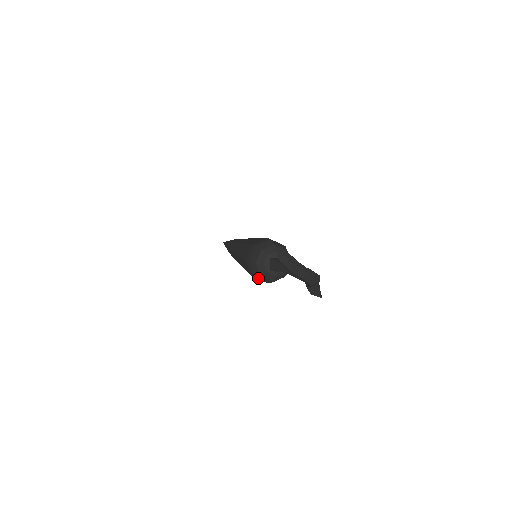
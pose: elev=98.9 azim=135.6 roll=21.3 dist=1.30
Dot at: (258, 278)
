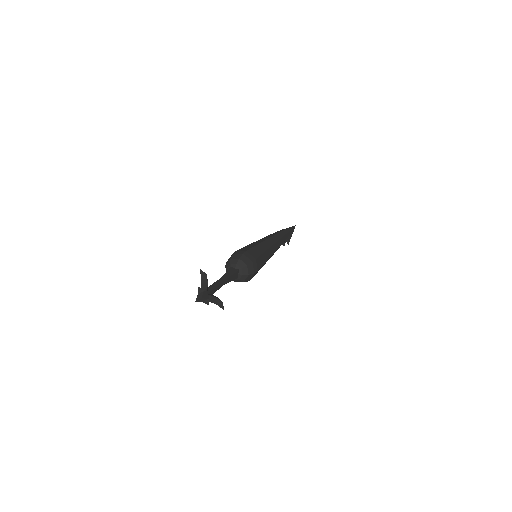
Dot at: occluded
